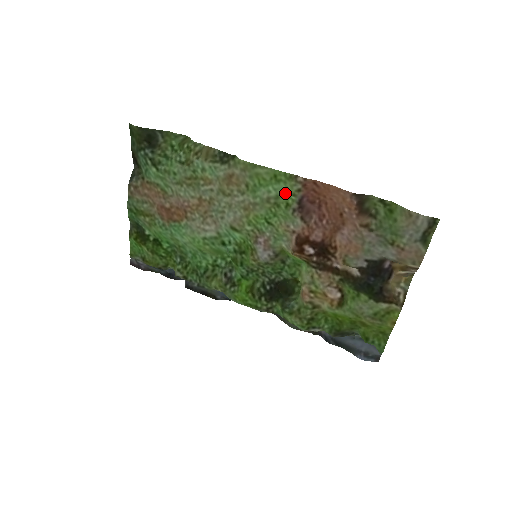
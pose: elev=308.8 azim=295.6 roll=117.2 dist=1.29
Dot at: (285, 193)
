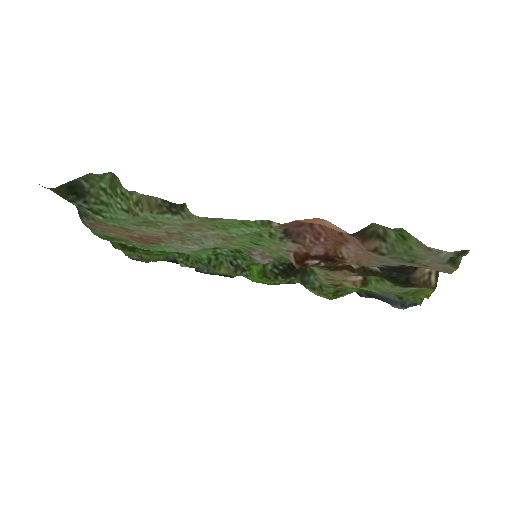
Dot at: (263, 230)
